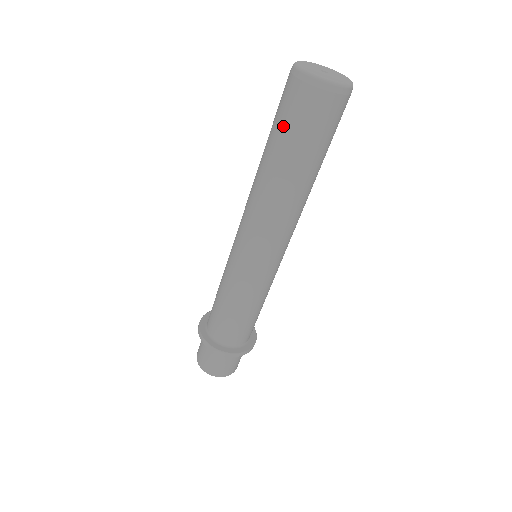
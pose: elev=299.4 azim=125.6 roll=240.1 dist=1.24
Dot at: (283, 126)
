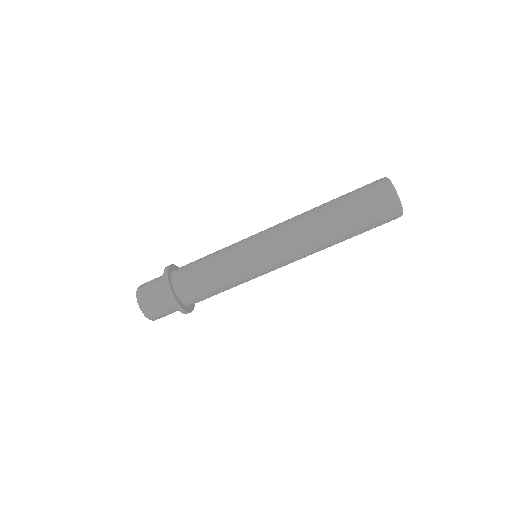
Dot at: (359, 207)
